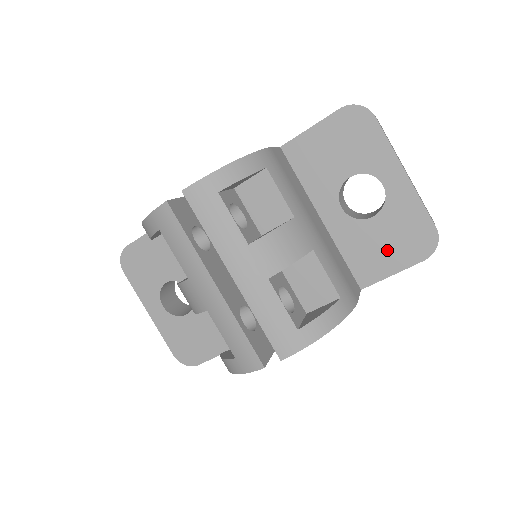
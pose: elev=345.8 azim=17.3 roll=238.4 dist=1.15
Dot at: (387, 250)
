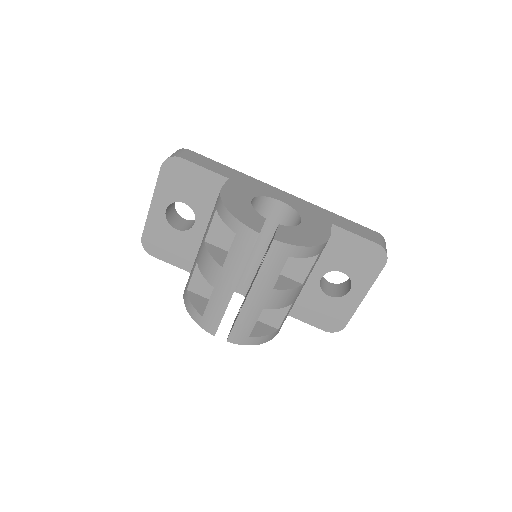
Dot at: (316, 313)
